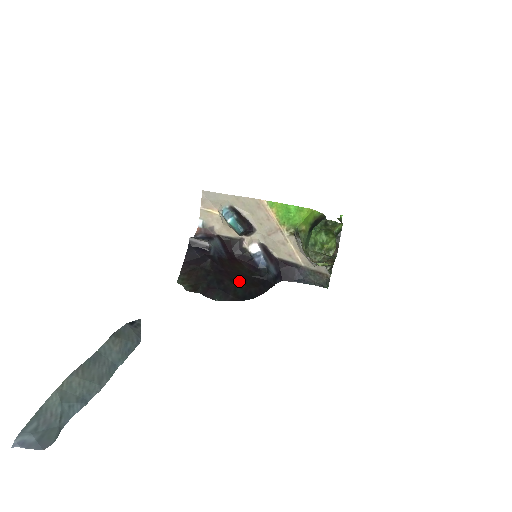
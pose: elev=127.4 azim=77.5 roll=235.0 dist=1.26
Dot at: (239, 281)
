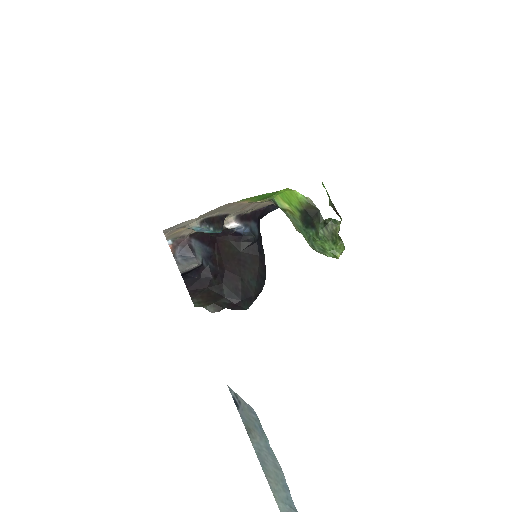
Dot at: (245, 272)
